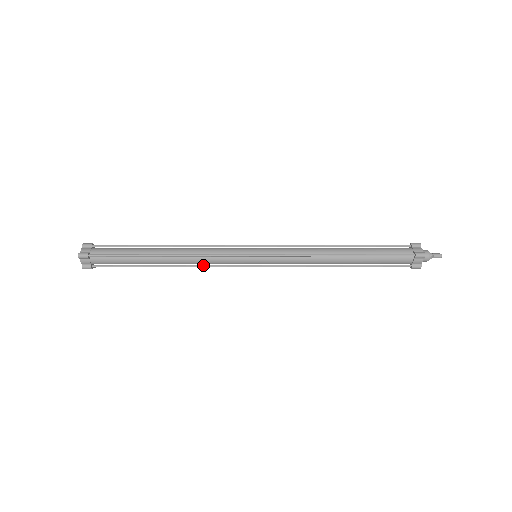
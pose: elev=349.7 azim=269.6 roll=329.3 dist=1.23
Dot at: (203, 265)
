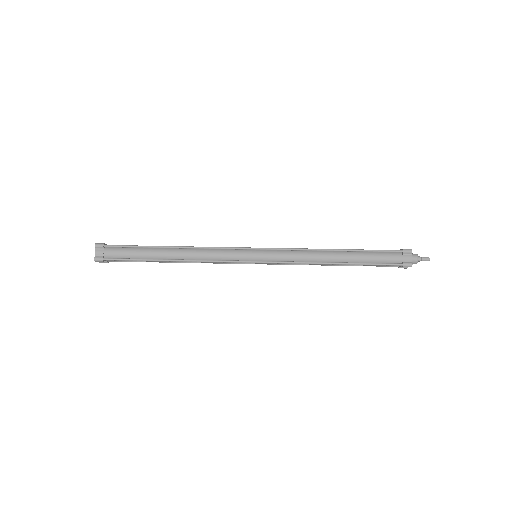
Dot at: (208, 262)
